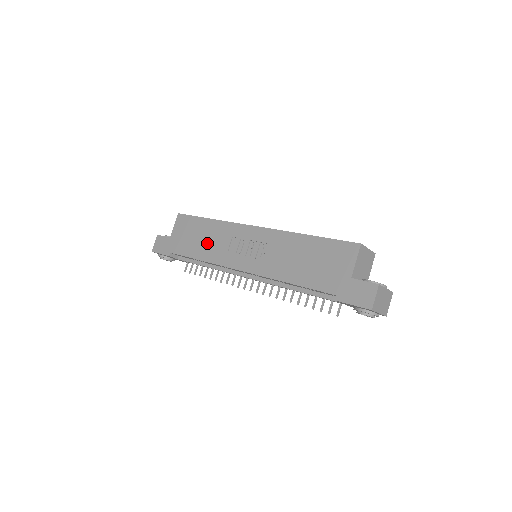
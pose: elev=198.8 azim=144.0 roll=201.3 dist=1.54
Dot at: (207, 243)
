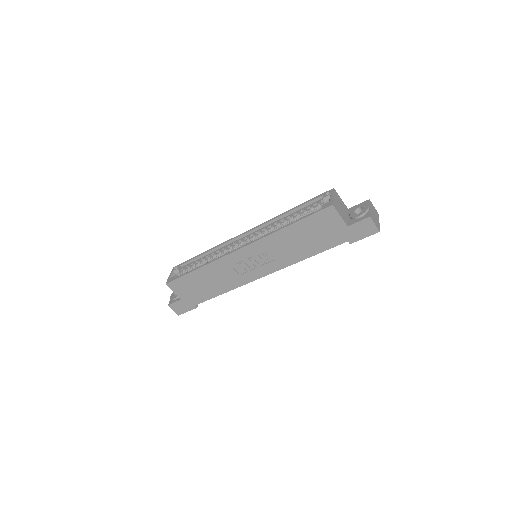
Dot at: (216, 282)
